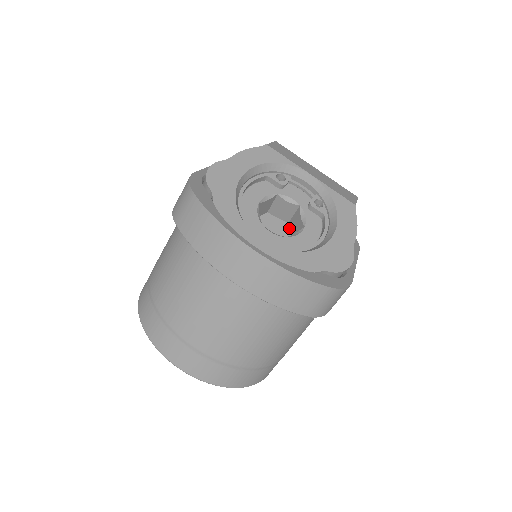
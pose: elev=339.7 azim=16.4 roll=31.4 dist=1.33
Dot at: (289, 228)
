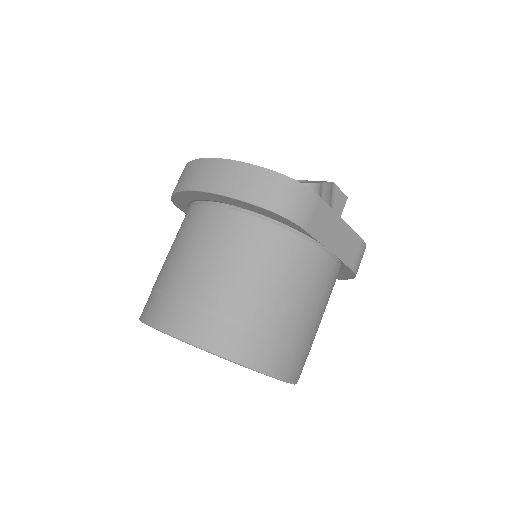
Dot at: occluded
